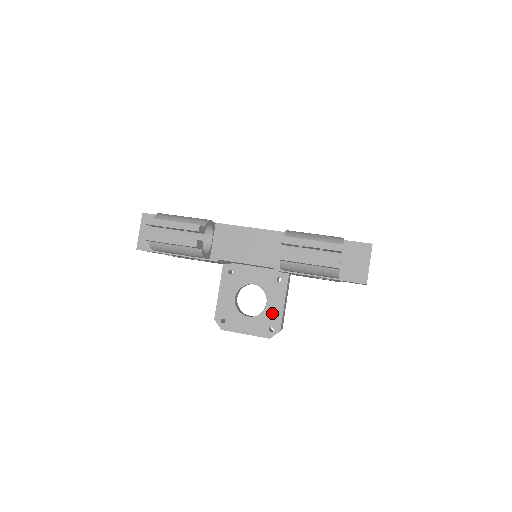
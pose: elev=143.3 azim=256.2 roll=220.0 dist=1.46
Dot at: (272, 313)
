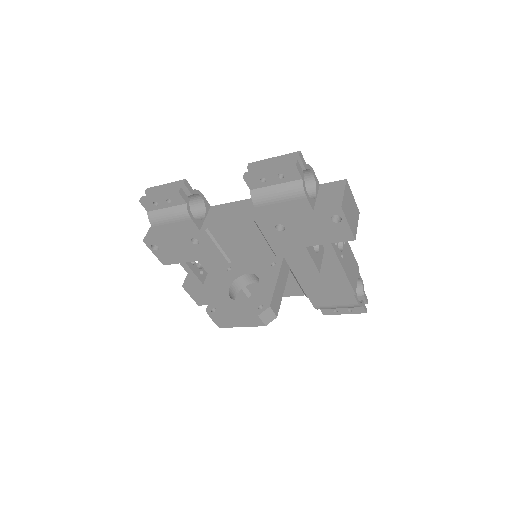
Dot at: (263, 292)
